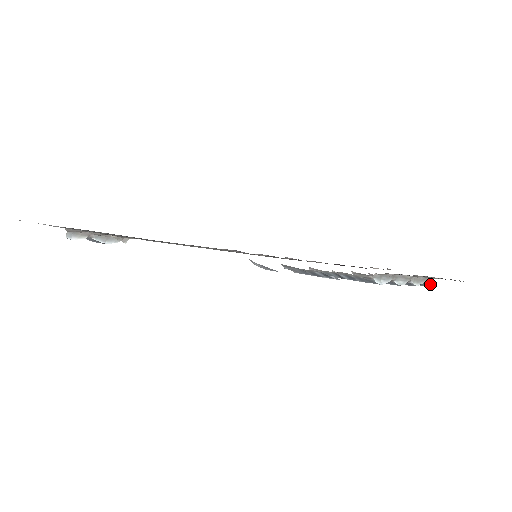
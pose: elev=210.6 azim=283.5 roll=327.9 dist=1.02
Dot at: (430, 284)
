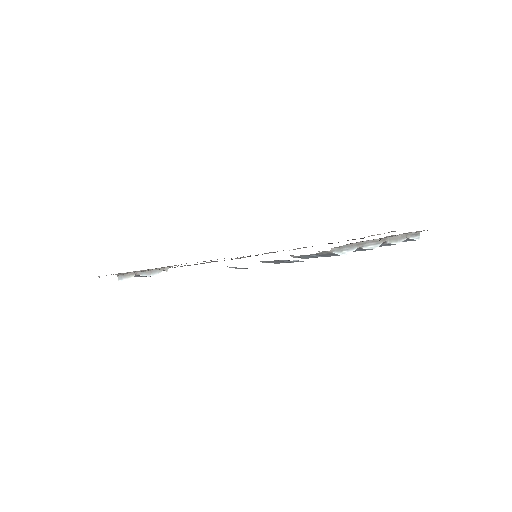
Dot at: (417, 238)
